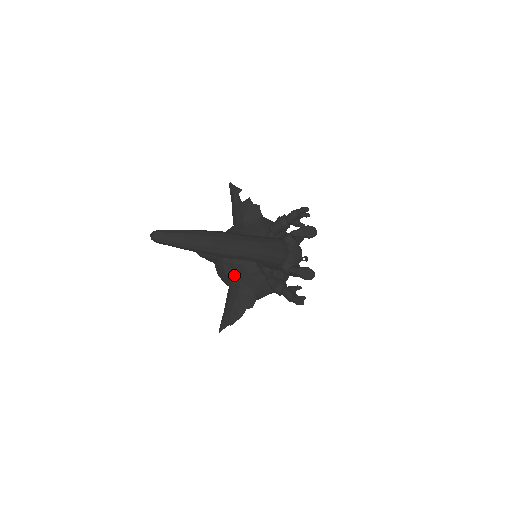
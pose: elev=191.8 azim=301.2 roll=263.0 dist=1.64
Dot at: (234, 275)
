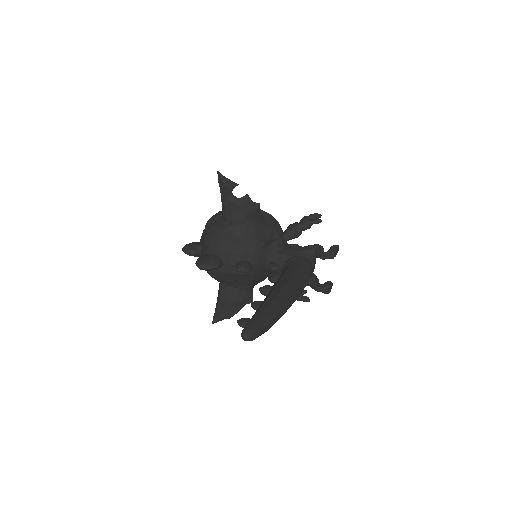
Dot at: (237, 281)
